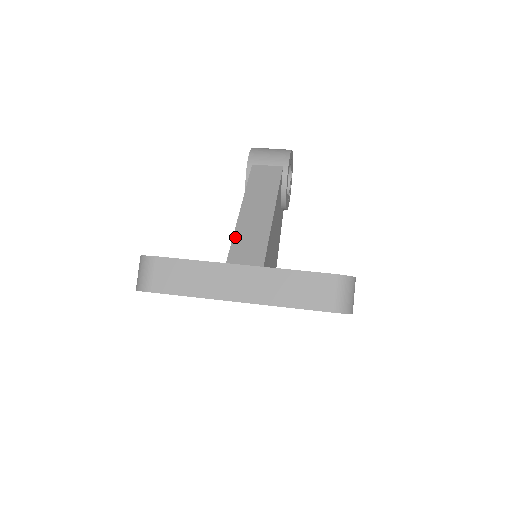
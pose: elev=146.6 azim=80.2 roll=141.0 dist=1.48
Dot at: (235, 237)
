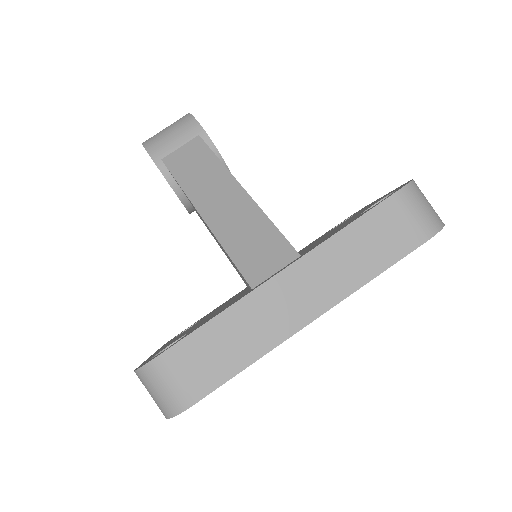
Dot at: (228, 250)
